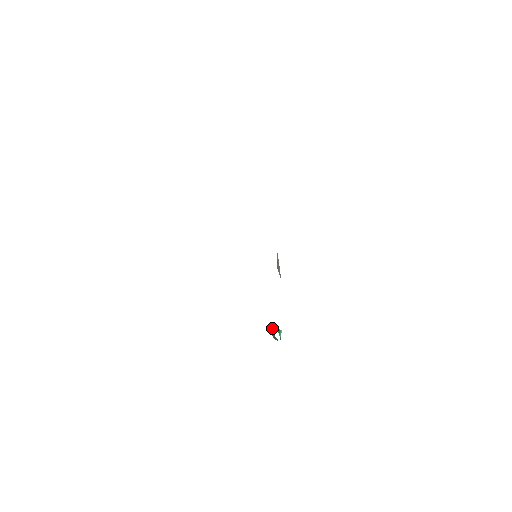
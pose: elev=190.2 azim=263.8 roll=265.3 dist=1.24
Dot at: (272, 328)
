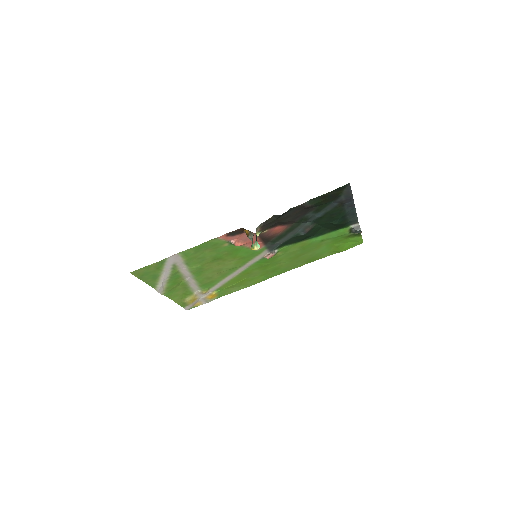
Dot at: occluded
